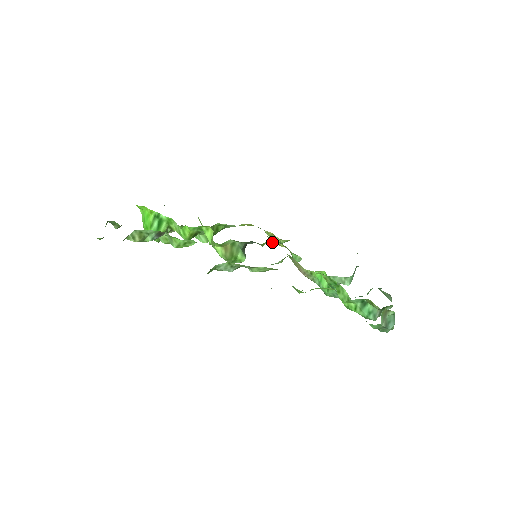
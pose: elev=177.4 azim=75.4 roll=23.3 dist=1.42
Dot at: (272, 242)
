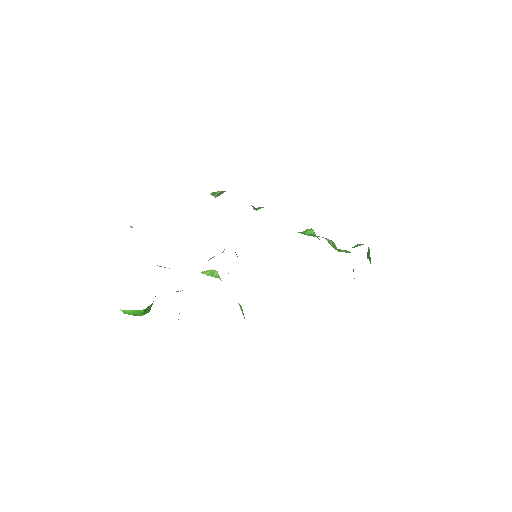
Dot at: (218, 195)
